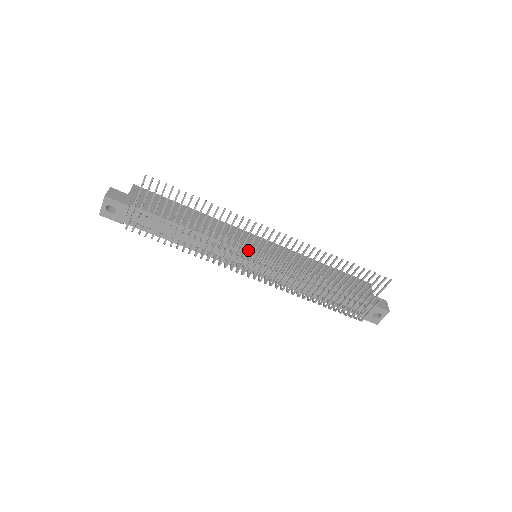
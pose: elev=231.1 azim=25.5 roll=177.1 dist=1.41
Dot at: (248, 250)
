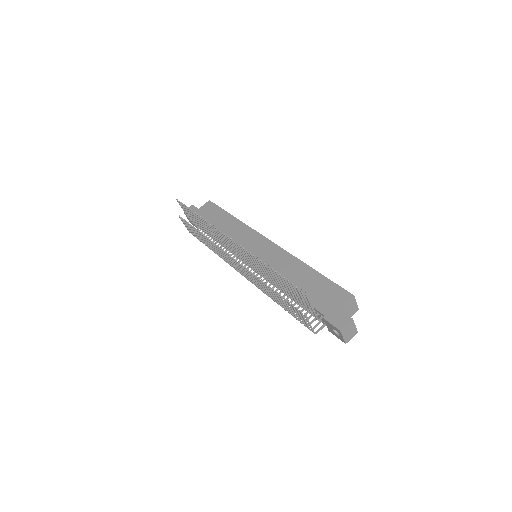
Dot at: occluded
